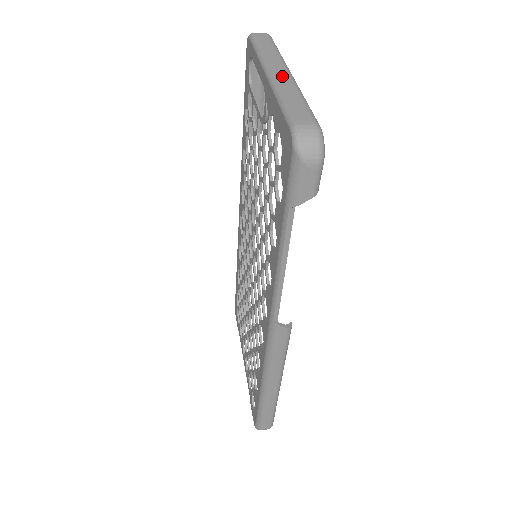
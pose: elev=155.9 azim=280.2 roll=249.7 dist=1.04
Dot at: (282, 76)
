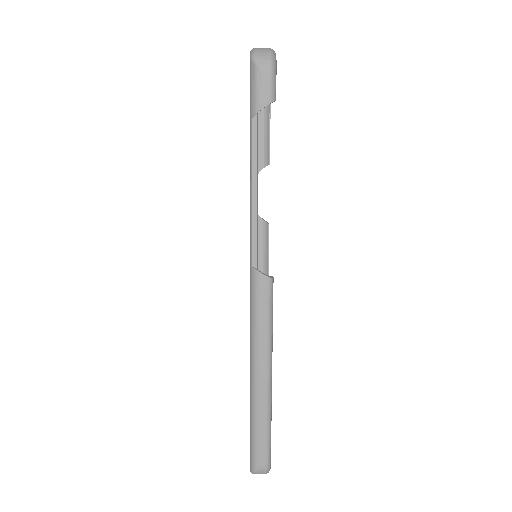
Dot at: occluded
